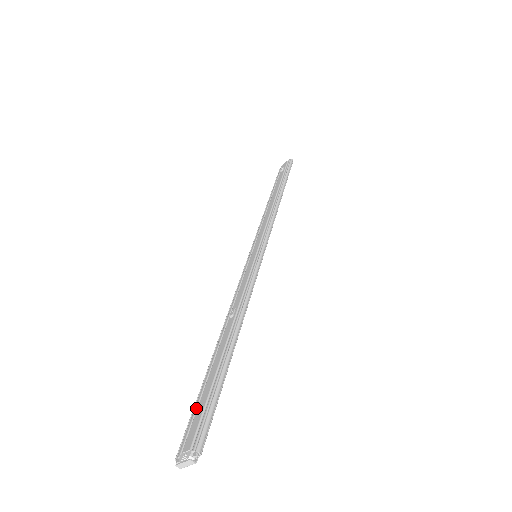
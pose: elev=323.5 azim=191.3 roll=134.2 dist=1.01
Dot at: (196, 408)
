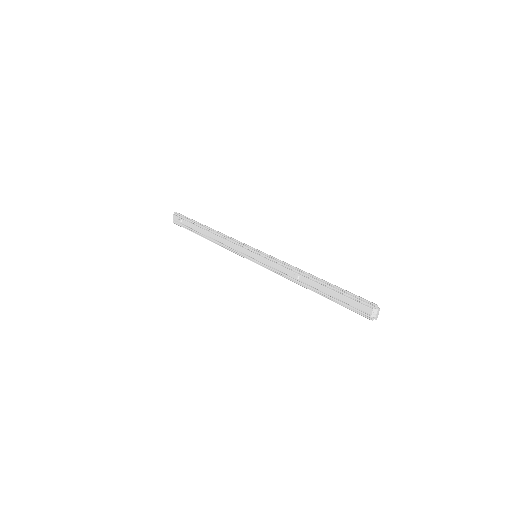
Dot at: (349, 306)
